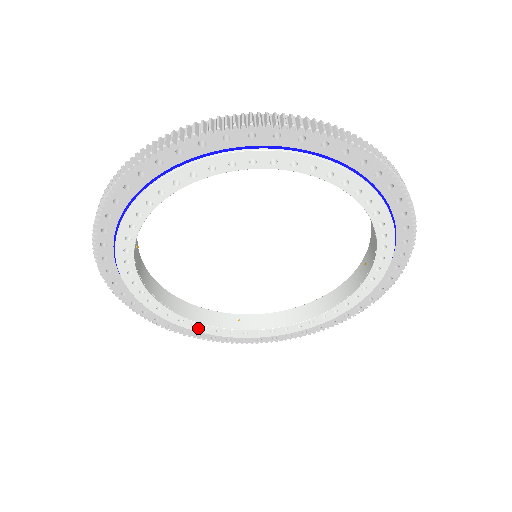
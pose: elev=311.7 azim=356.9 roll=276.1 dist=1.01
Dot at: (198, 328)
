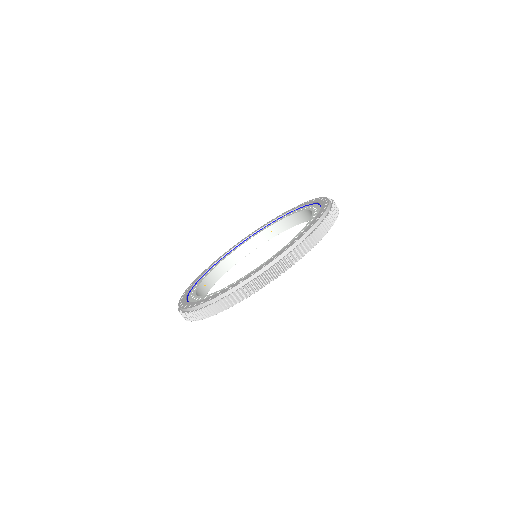
Dot at: occluded
